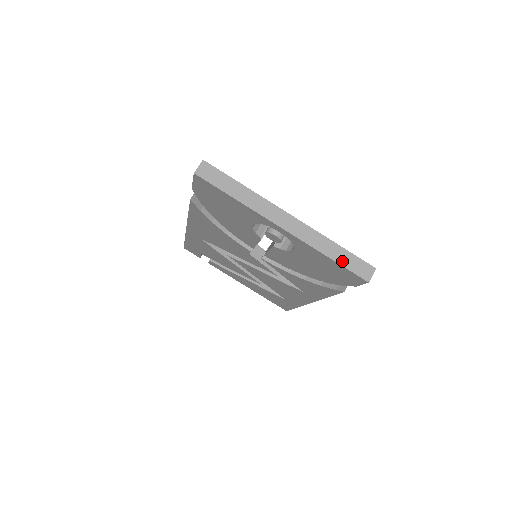
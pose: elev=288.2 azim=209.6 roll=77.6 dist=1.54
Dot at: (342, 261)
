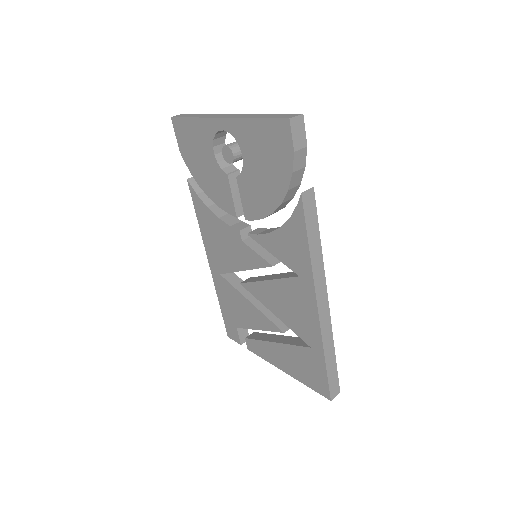
Dot at: (267, 117)
